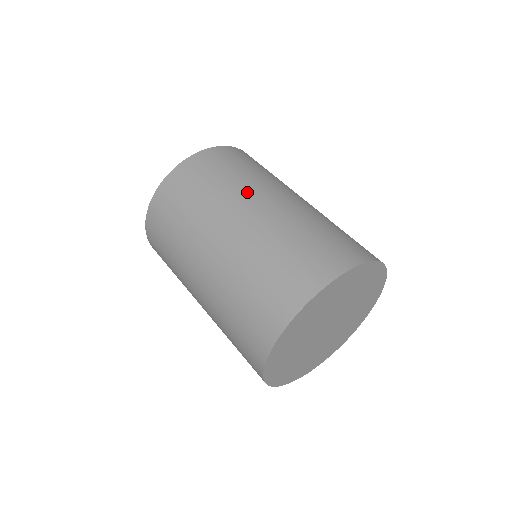
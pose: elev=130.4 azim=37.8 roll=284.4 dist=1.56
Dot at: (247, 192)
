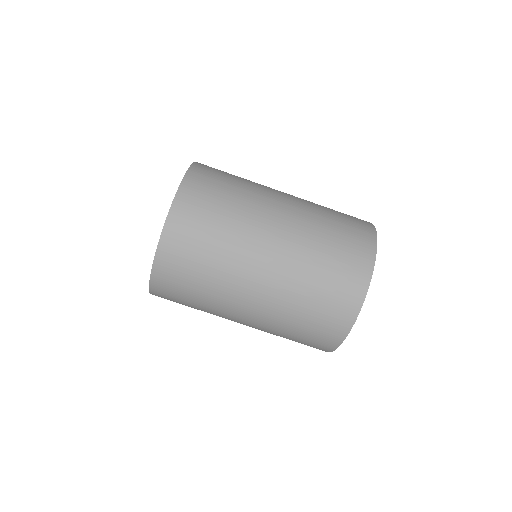
Dot at: (259, 209)
